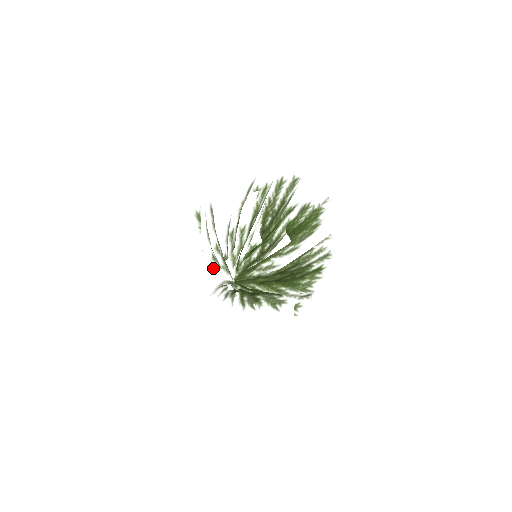
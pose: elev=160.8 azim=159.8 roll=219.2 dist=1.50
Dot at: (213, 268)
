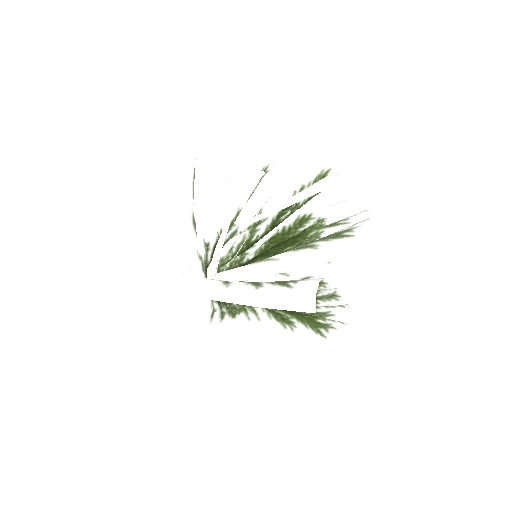
Dot at: (244, 250)
